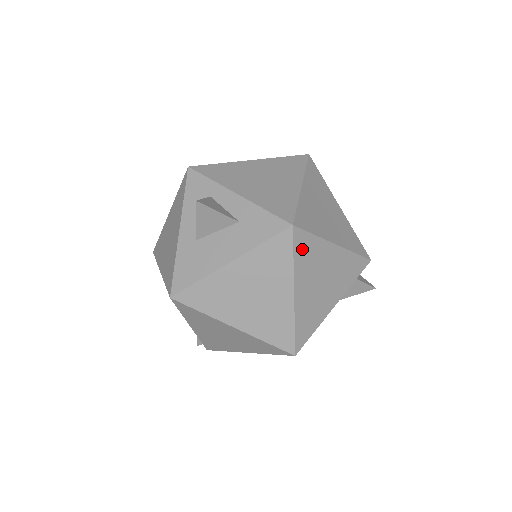
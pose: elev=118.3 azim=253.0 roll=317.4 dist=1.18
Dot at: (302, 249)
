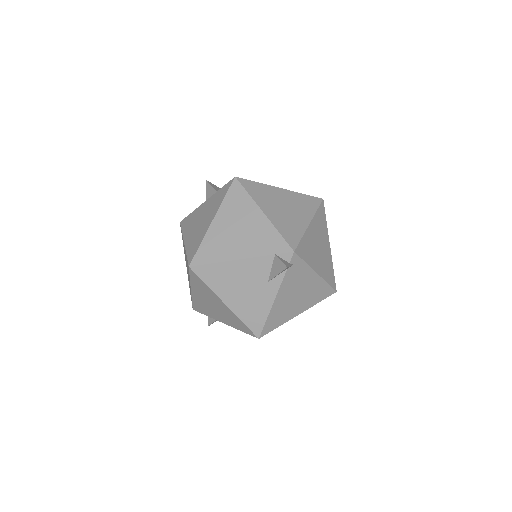
Dot at: occluded
